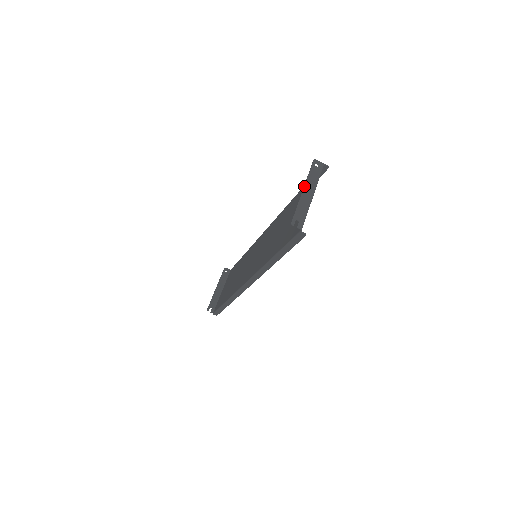
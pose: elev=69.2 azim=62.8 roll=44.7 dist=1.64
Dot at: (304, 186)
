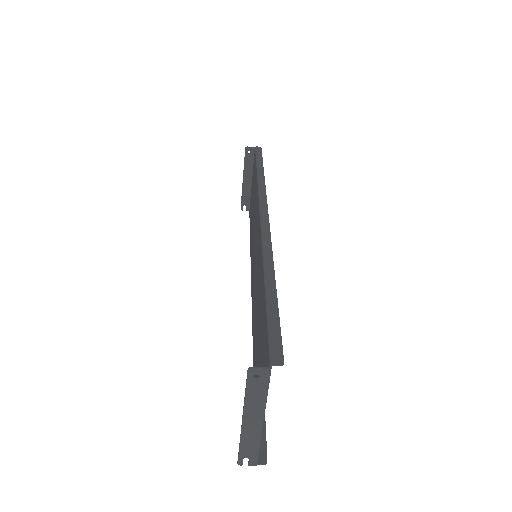
Dot at: (242, 415)
